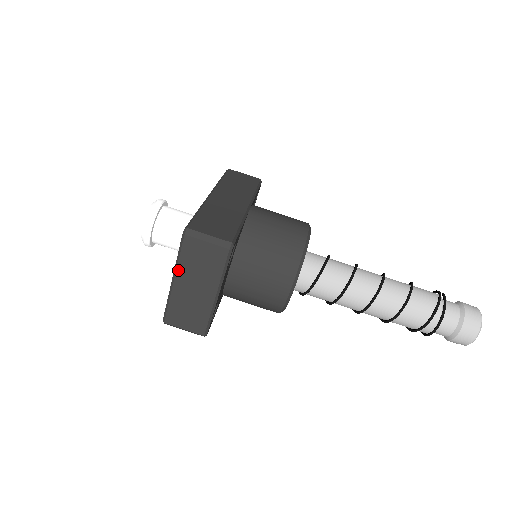
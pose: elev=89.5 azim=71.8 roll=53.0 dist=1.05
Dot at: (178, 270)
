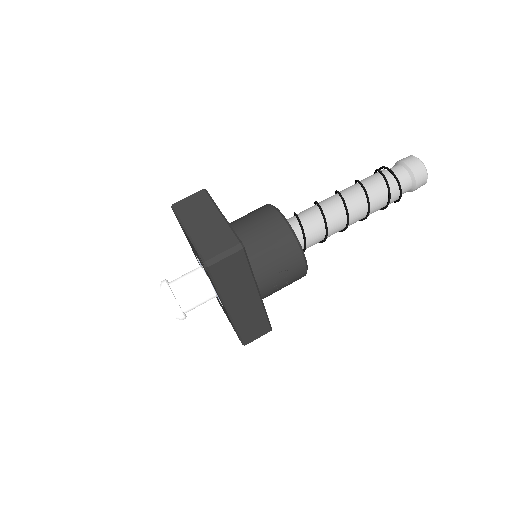
Dot at: (184, 223)
